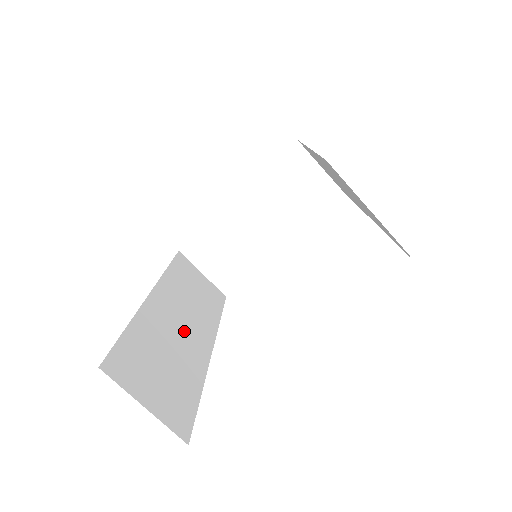
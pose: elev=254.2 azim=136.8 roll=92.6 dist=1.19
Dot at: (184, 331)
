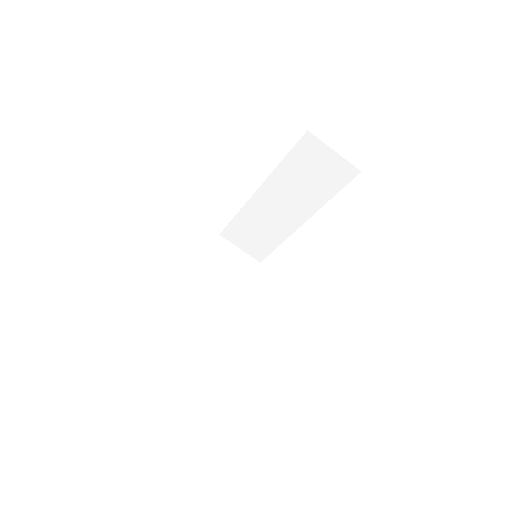
Dot at: occluded
